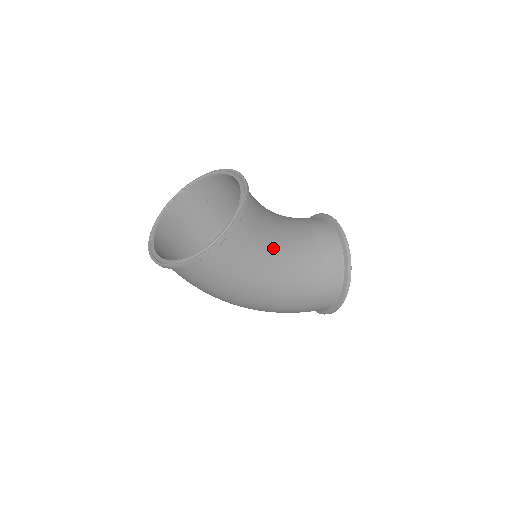
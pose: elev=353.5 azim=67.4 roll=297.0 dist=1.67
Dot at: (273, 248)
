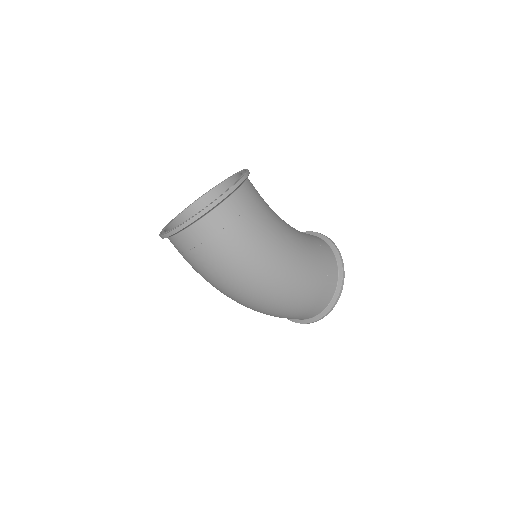
Dot at: (276, 214)
